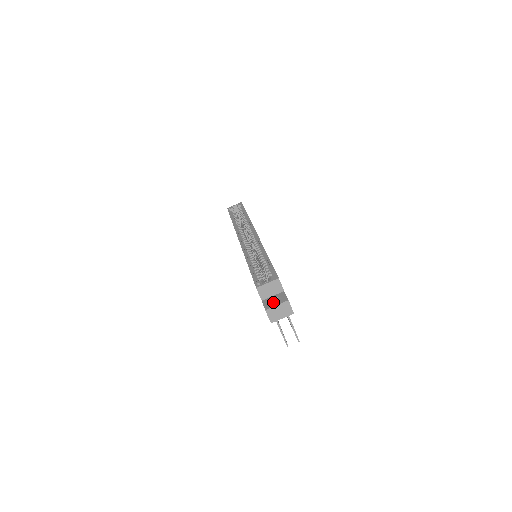
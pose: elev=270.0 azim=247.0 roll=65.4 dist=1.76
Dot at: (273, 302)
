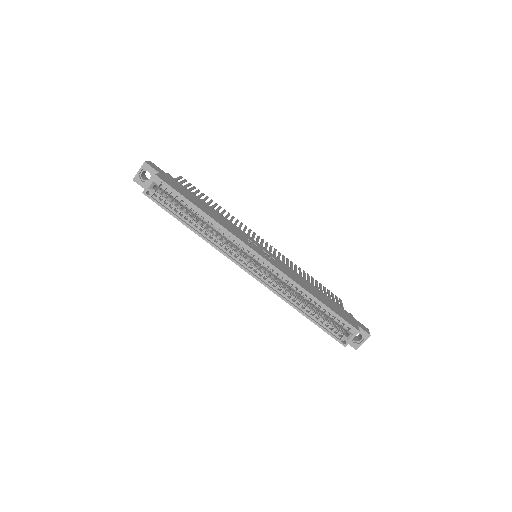
Dot at: occluded
